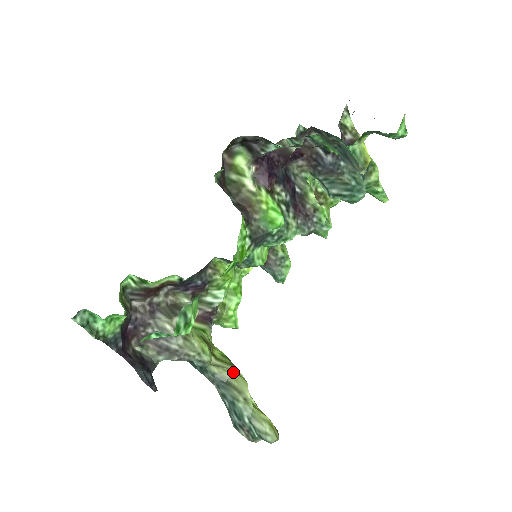
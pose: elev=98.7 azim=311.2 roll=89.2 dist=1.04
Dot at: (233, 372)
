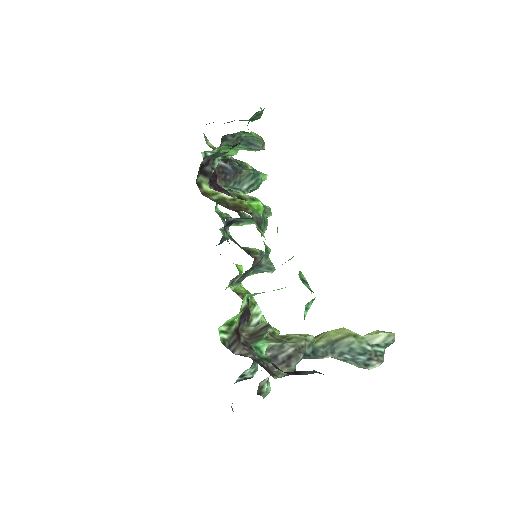
Dot at: (329, 332)
